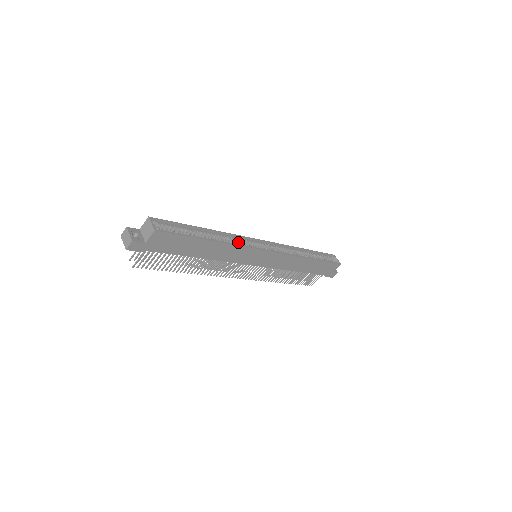
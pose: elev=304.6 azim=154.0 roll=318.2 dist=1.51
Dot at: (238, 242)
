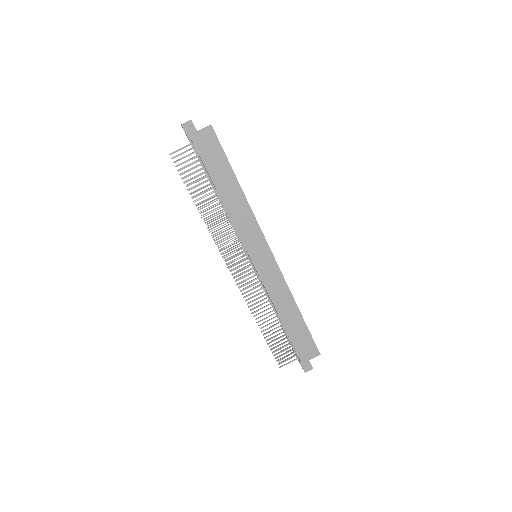
Dot at: occluded
